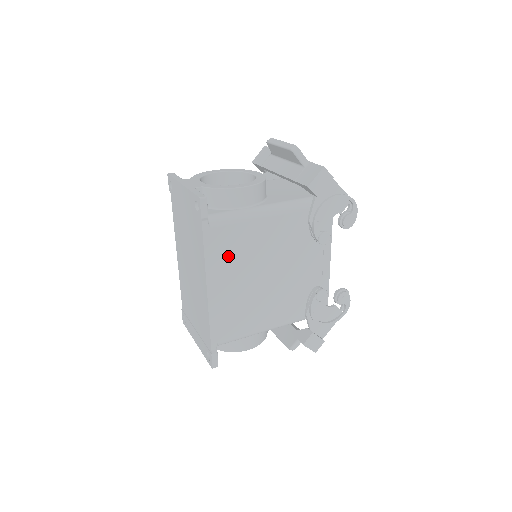
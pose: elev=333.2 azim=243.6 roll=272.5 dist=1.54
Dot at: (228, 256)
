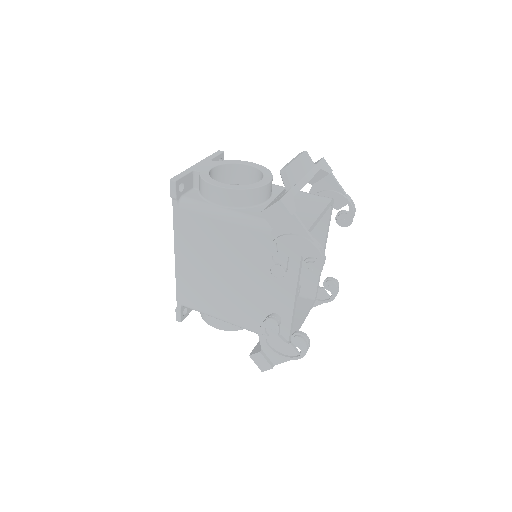
Dot at: (193, 239)
